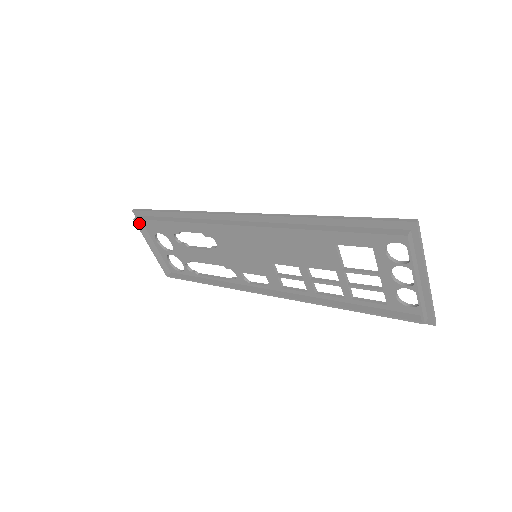
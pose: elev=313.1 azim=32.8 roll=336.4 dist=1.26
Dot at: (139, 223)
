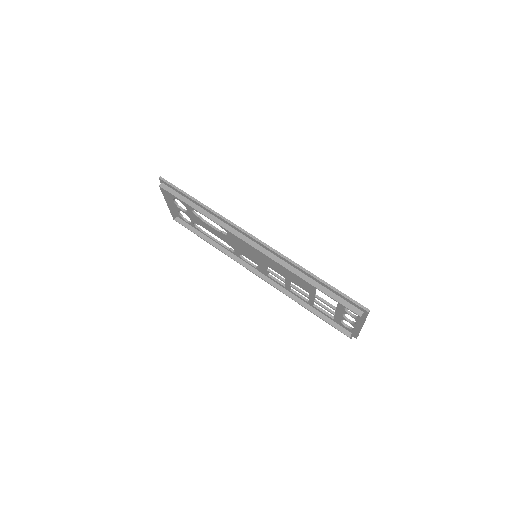
Dot at: occluded
